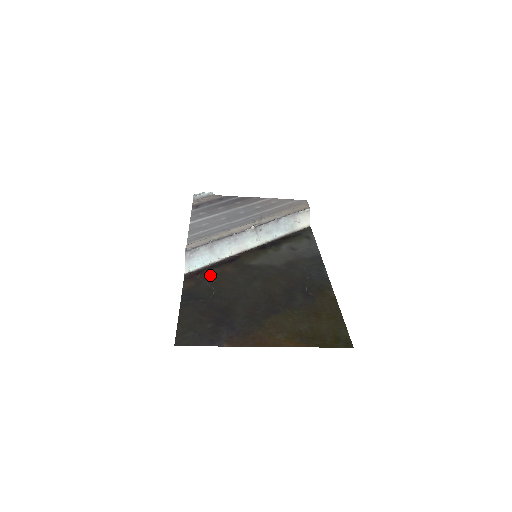
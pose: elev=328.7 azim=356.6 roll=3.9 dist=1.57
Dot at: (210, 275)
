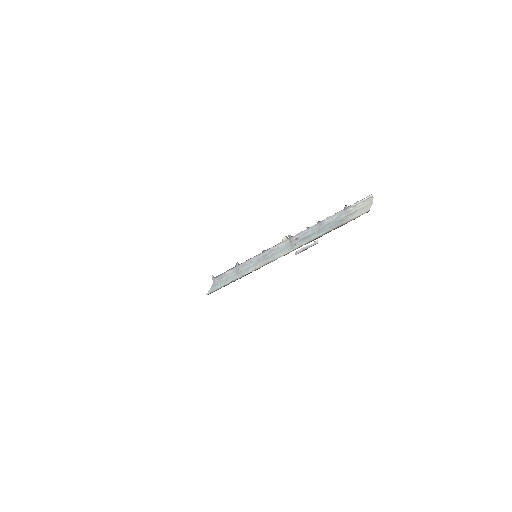
Dot at: occluded
